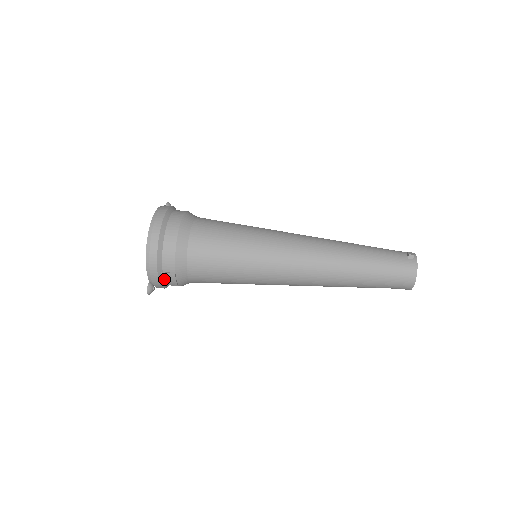
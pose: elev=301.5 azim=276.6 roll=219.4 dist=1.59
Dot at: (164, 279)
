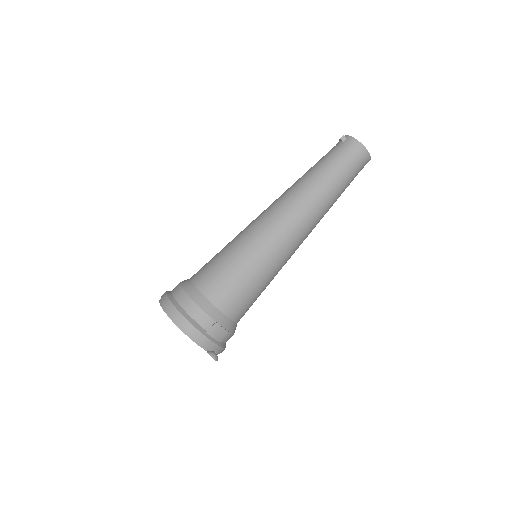
Dot at: (214, 337)
